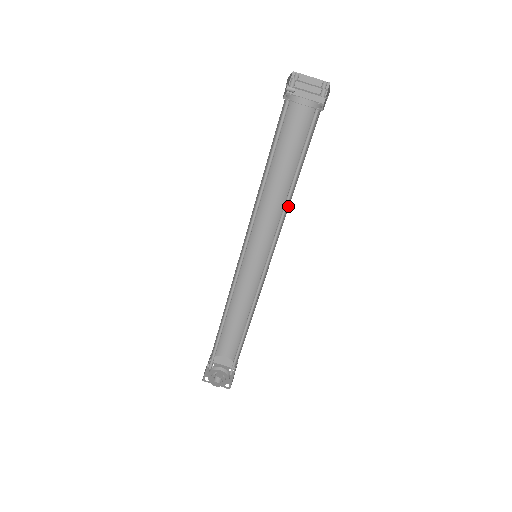
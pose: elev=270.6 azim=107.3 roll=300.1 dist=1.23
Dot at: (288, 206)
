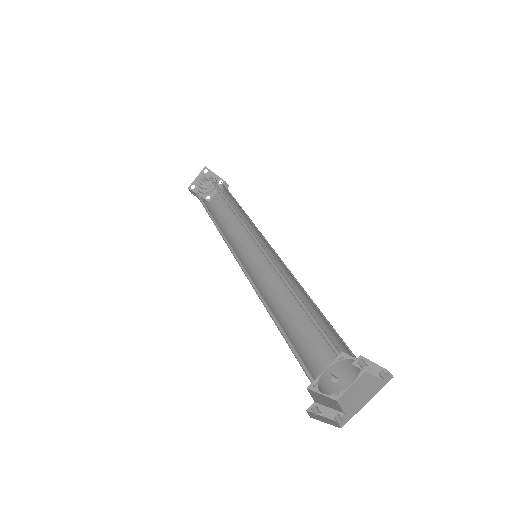
Dot at: occluded
